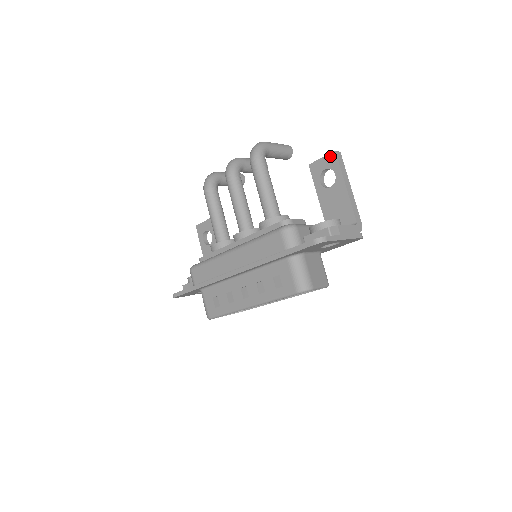
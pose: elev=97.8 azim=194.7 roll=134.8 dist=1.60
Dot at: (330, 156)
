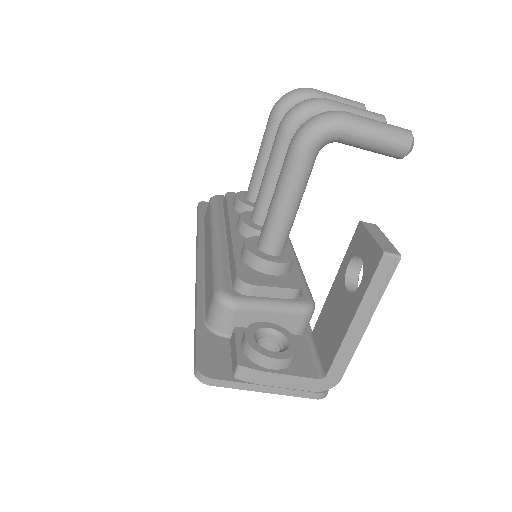
Dot at: (376, 250)
